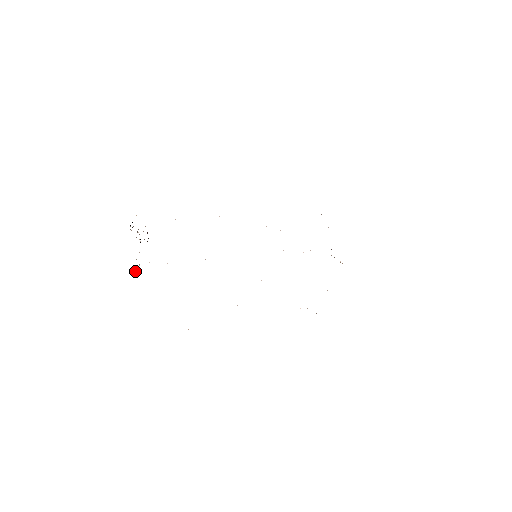
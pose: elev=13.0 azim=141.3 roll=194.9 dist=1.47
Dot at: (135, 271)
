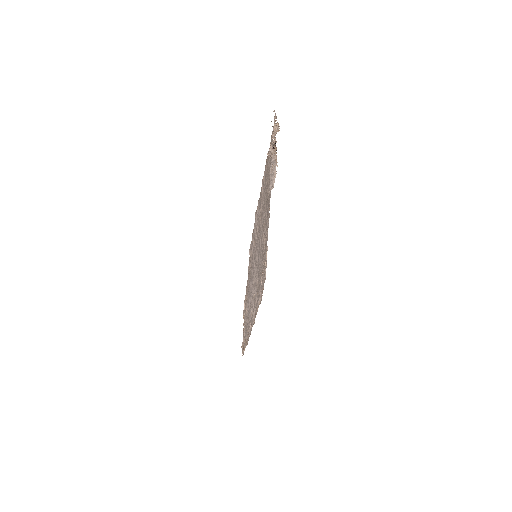
Dot at: occluded
